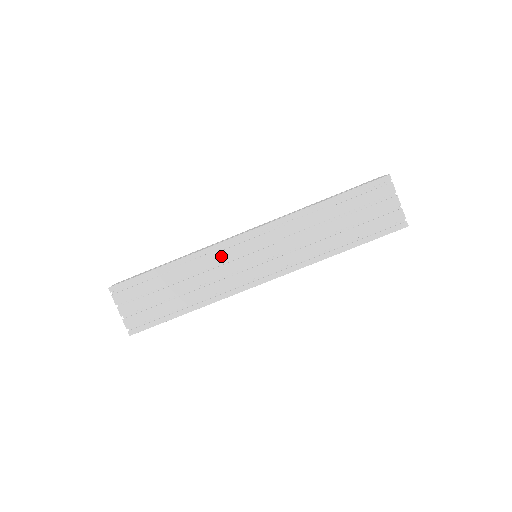
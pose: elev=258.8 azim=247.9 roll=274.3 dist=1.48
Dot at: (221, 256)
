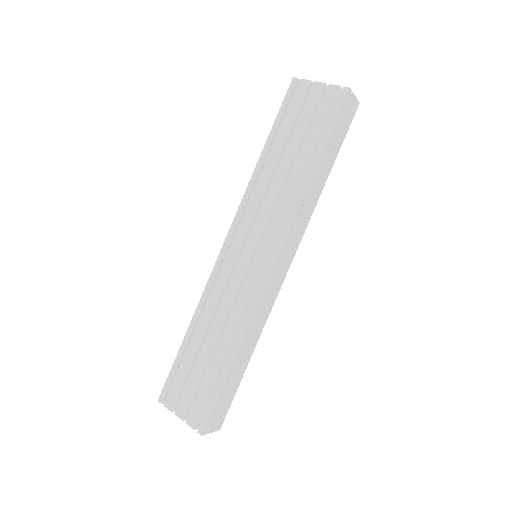
Dot at: (220, 281)
